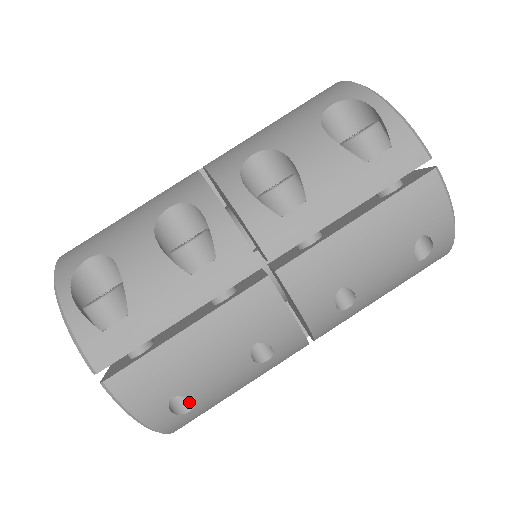
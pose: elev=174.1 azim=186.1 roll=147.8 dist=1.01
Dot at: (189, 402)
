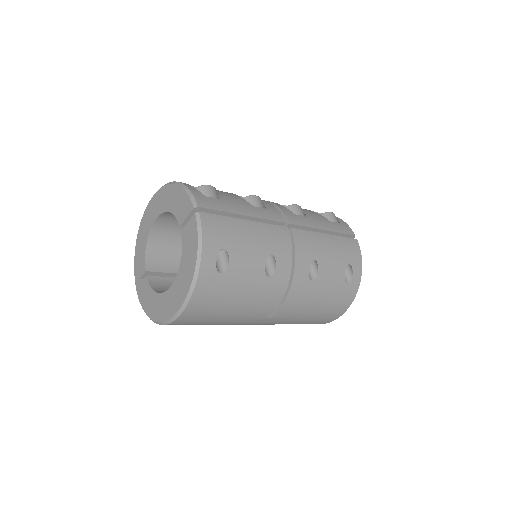
Dot at: (223, 268)
